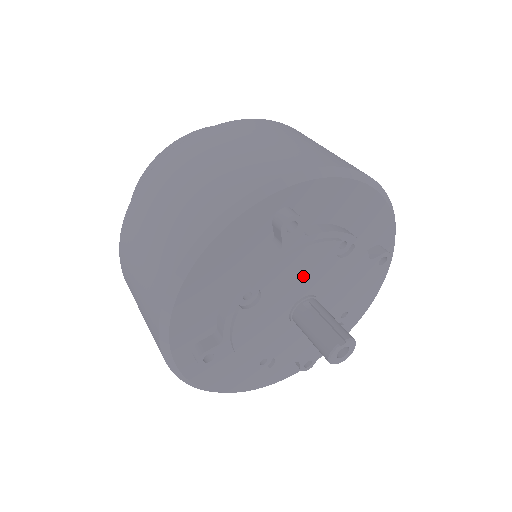
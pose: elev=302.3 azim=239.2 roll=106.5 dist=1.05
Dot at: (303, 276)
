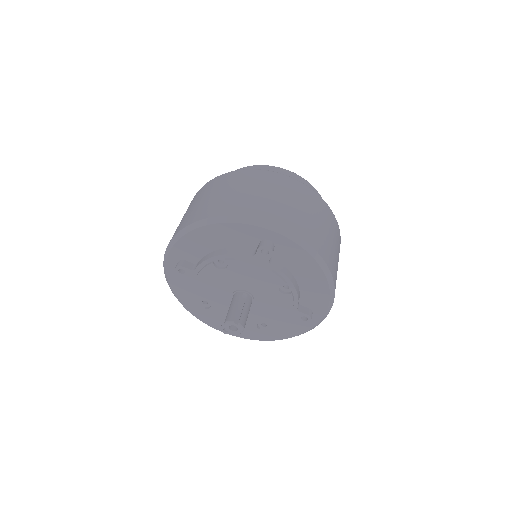
Dot at: (254, 280)
